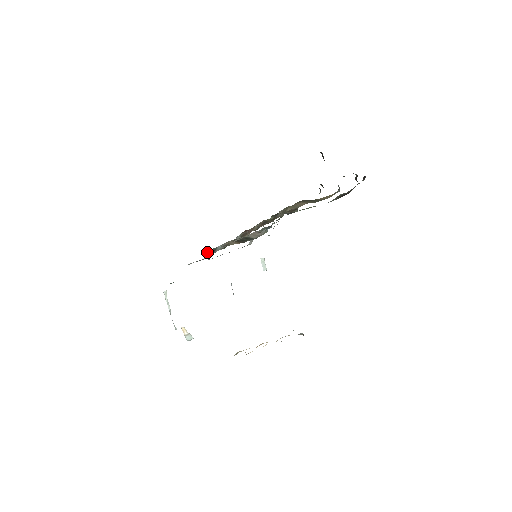
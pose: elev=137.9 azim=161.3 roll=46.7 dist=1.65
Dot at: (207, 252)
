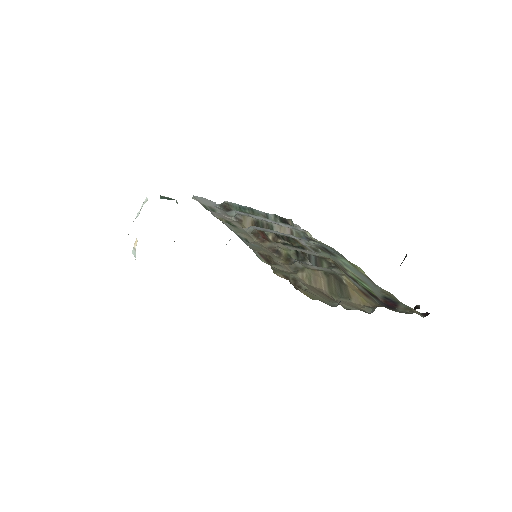
Dot at: (224, 202)
